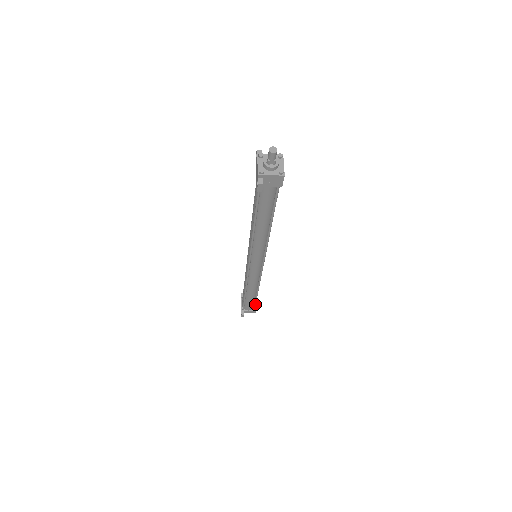
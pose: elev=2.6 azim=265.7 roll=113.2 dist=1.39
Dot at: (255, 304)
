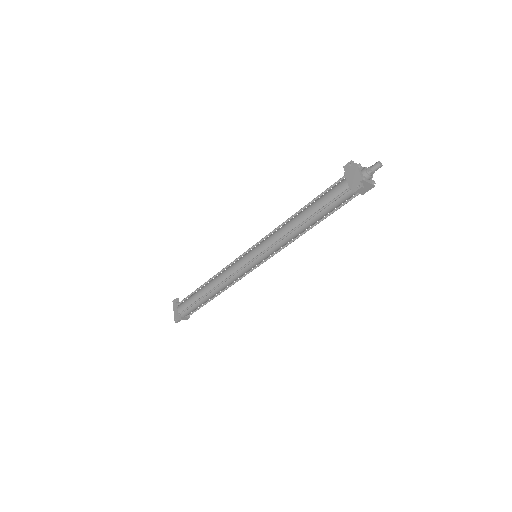
Dot at: (198, 309)
